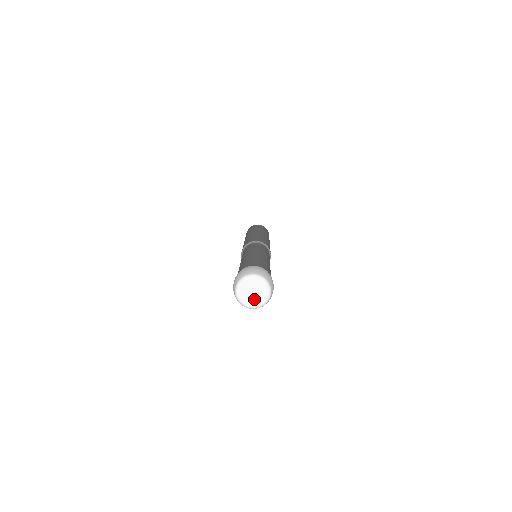
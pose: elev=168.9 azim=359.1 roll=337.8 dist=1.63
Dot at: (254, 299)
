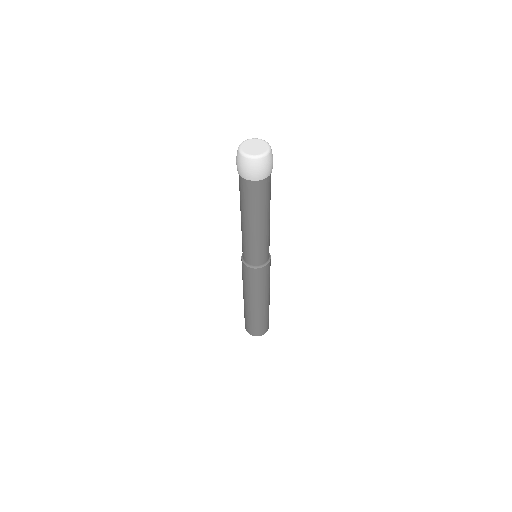
Dot at: (253, 151)
